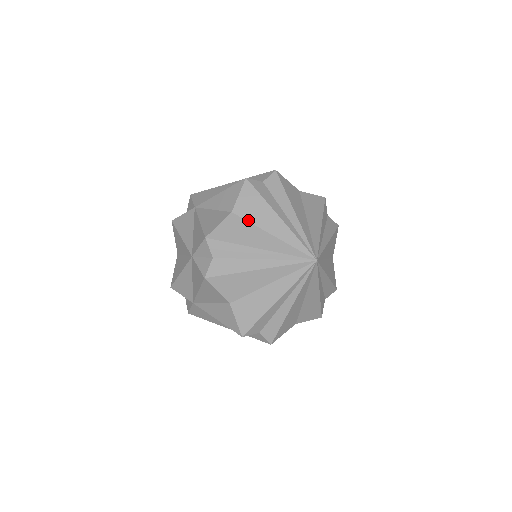
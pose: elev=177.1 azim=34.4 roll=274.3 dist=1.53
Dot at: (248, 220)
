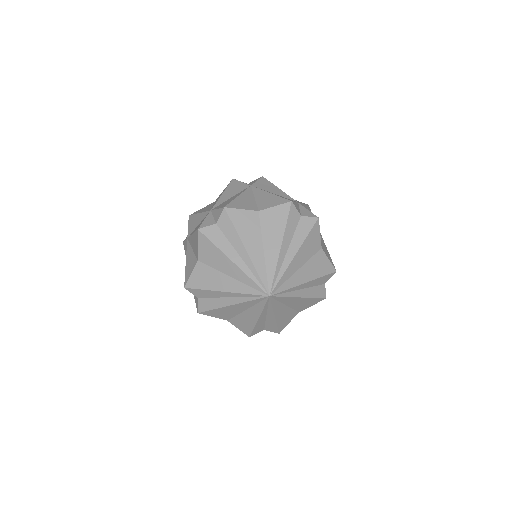
Dot at: (262, 226)
